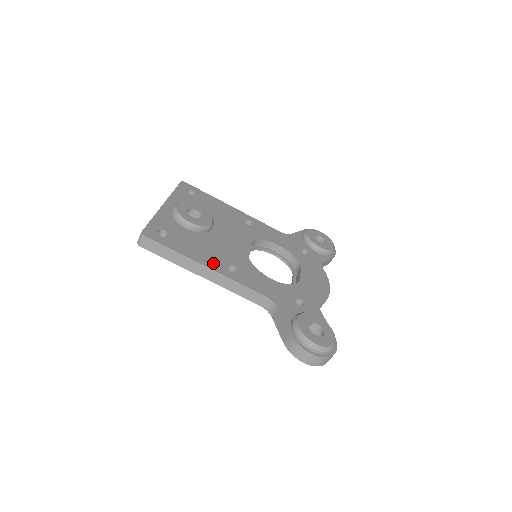
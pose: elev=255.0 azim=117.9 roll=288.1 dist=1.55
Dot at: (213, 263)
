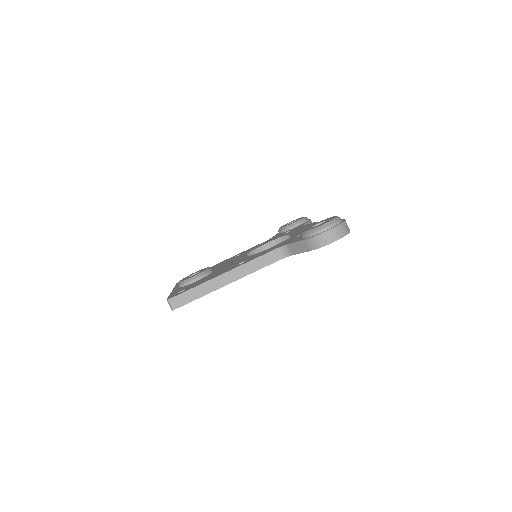
Dot at: (226, 271)
